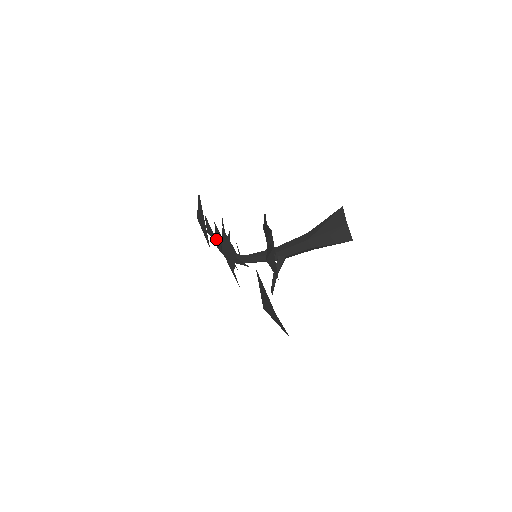
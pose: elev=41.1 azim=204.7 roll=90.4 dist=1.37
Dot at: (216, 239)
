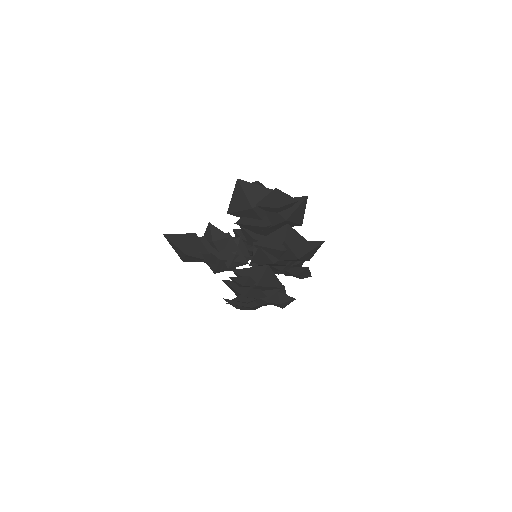
Dot at: occluded
